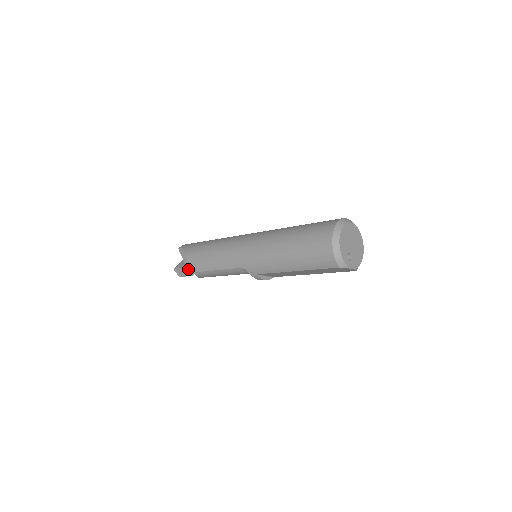
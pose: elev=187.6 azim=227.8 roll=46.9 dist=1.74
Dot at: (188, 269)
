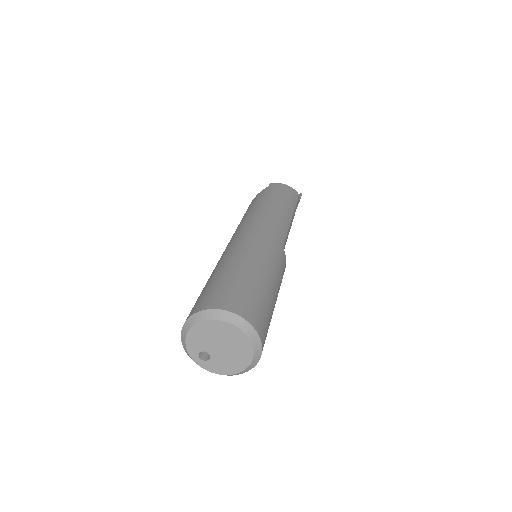
Dot at: occluded
